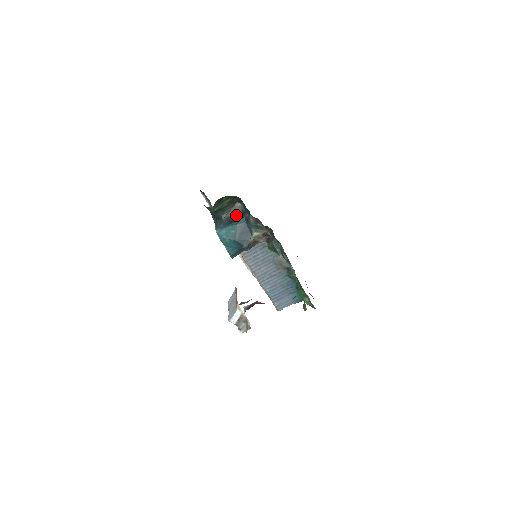
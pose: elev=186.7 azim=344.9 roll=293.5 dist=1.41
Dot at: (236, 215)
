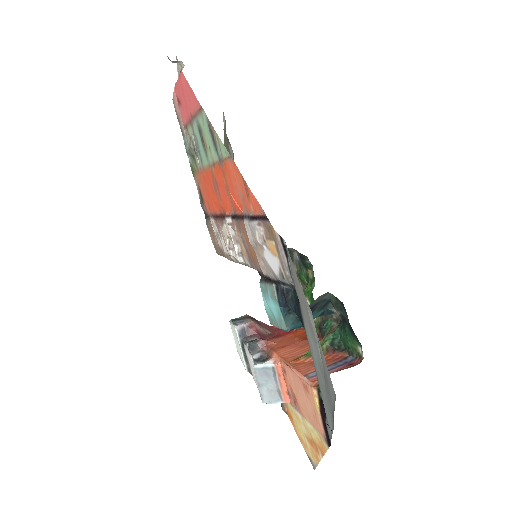
Dot at: (317, 305)
